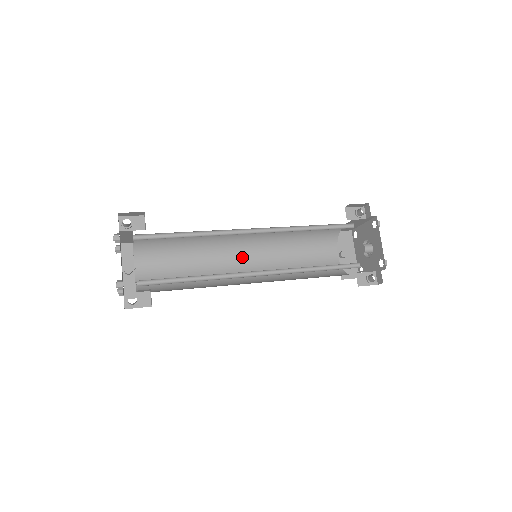
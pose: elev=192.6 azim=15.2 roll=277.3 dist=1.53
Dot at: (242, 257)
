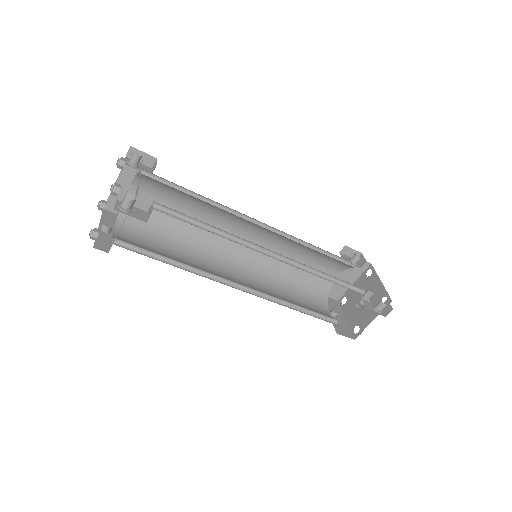
Dot at: (233, 272)
